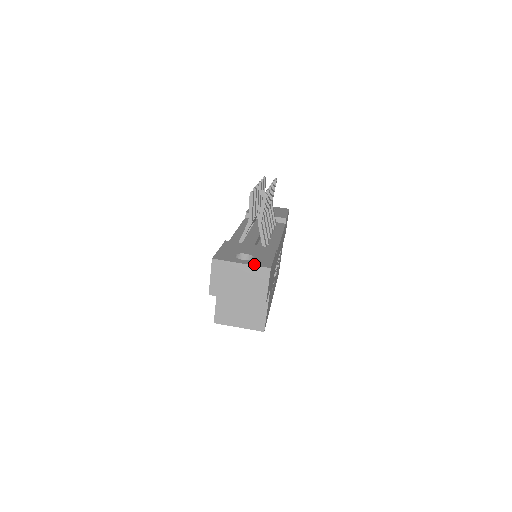
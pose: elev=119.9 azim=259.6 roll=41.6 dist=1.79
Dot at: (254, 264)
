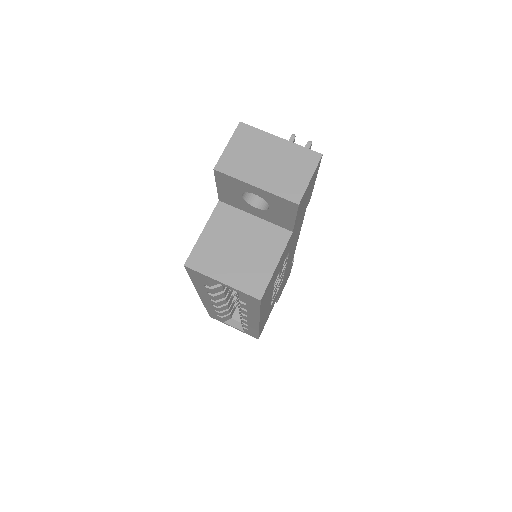
Dot at: (298, 146)
